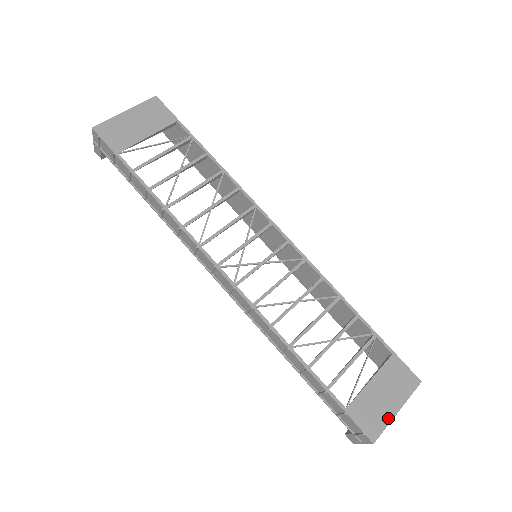
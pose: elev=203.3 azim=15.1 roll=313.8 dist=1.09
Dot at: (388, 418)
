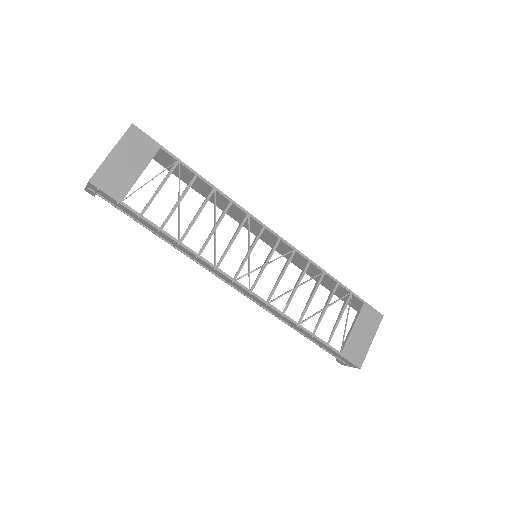
Dot at: (367, 349)
